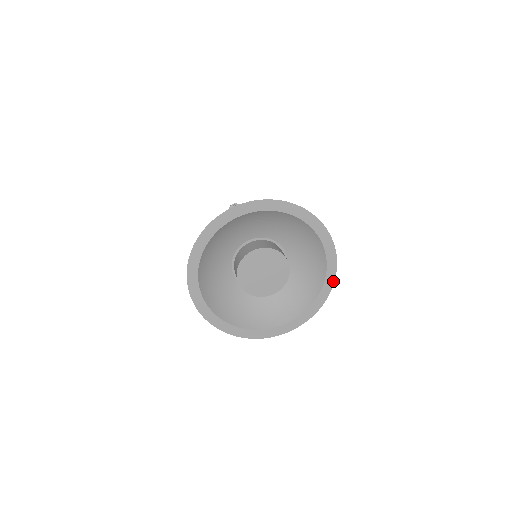
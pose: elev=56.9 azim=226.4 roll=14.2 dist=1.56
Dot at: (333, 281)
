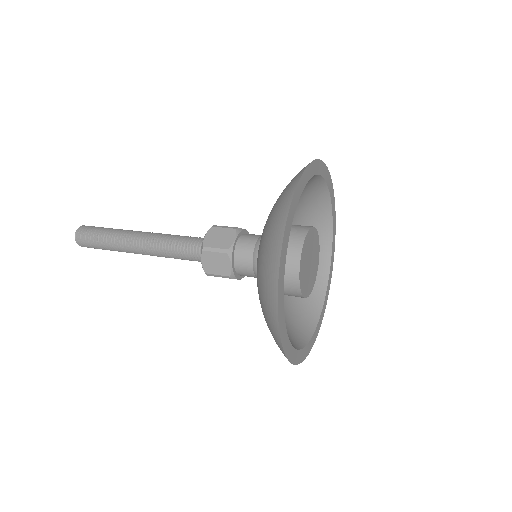
Dot at: (314, 342)
